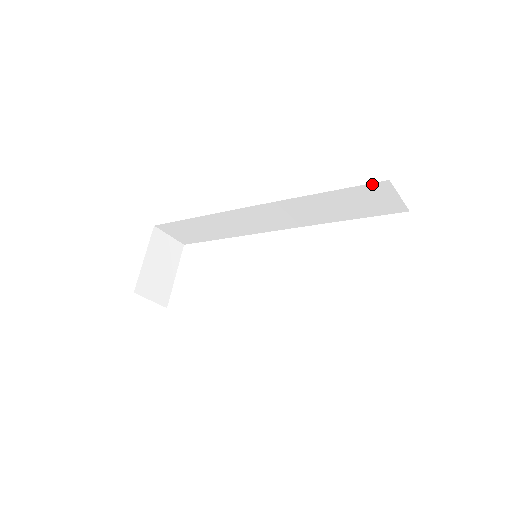
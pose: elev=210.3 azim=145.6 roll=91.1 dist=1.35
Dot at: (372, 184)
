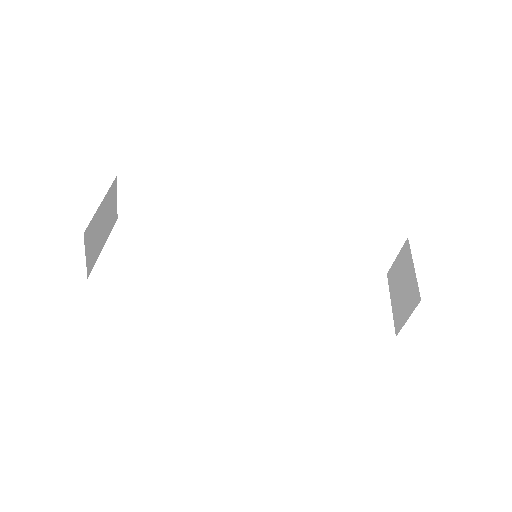
Dot at: (392, 235)
